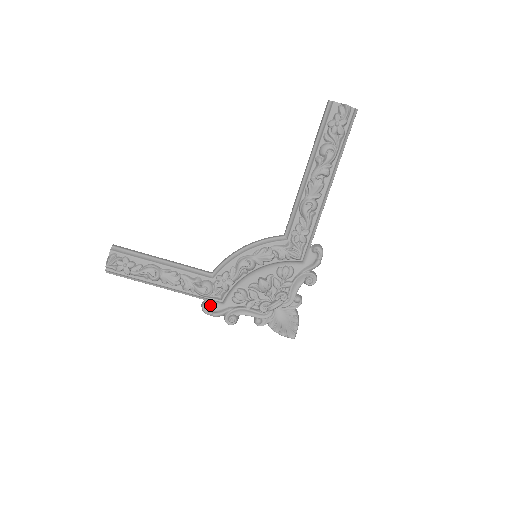
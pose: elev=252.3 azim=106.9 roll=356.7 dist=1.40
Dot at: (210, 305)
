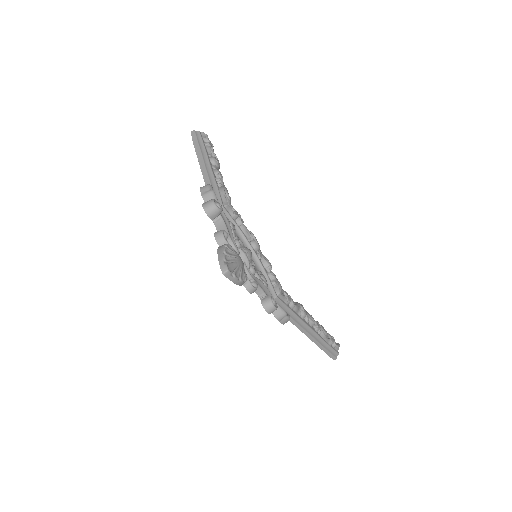
Dot at: occluded
